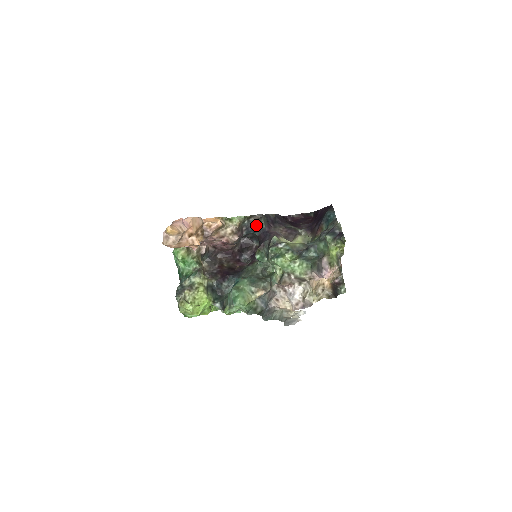
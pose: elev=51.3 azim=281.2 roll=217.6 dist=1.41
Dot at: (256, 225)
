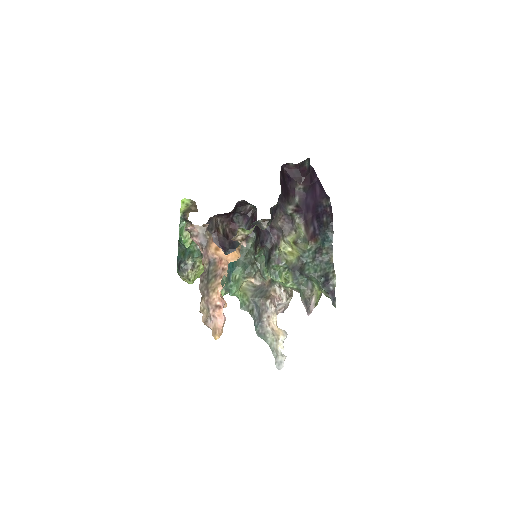
Dot at: (263, 229)
